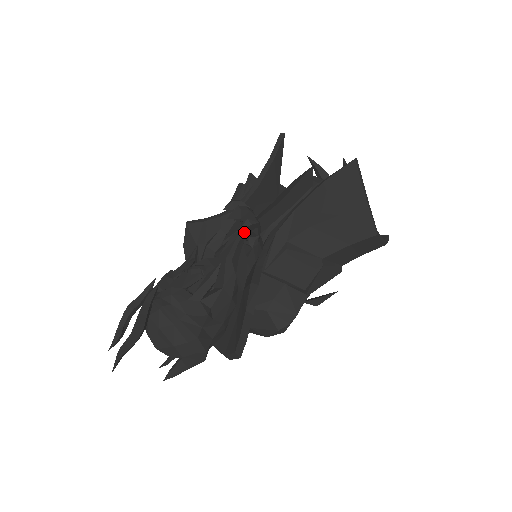
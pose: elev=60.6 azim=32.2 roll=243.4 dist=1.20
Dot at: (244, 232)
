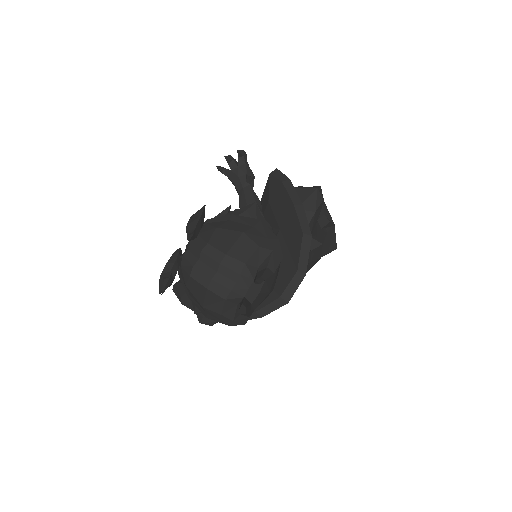
Dot at: (240, 177)
